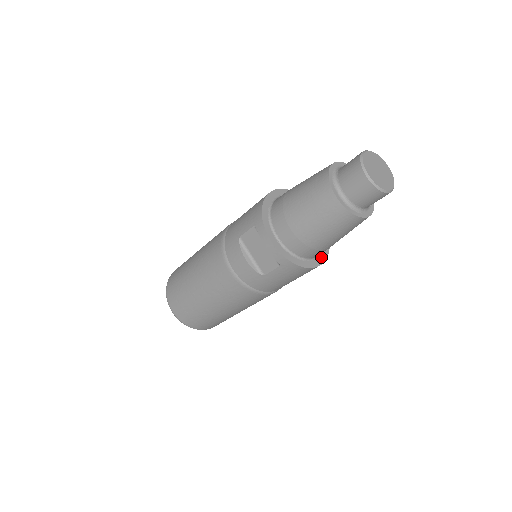
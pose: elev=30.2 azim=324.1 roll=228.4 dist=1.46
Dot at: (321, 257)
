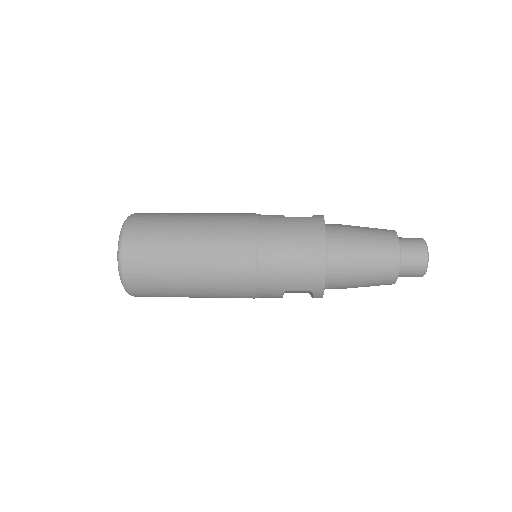
Dot at: occluded
